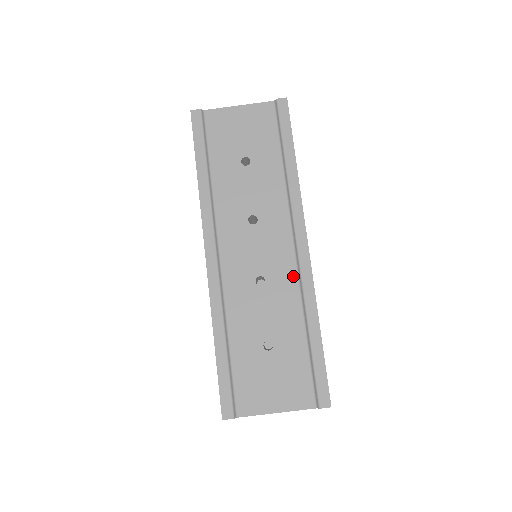
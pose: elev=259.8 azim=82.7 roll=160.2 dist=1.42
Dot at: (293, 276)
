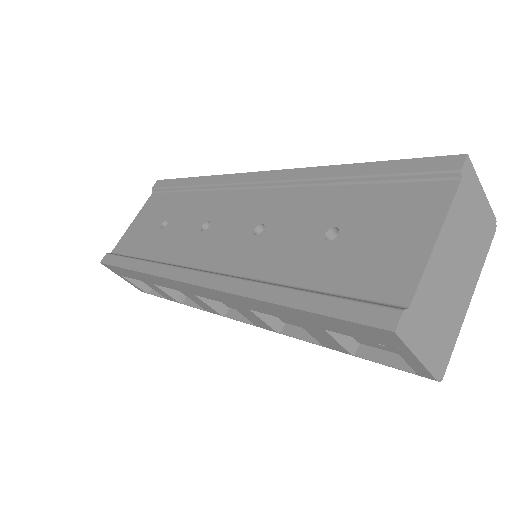
Dot at: (279, 192)
